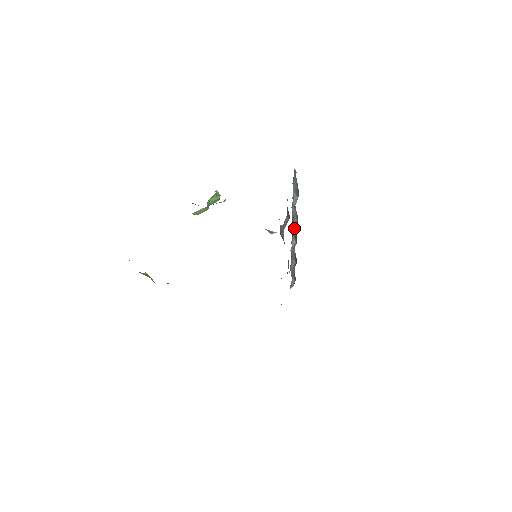
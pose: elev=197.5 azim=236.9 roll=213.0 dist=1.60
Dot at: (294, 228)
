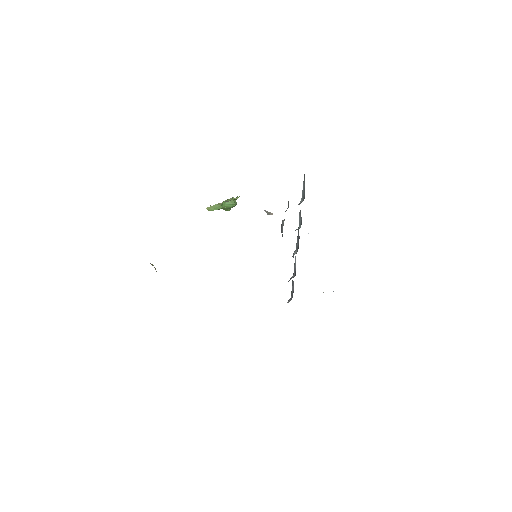
Dot at: (298, 238)
